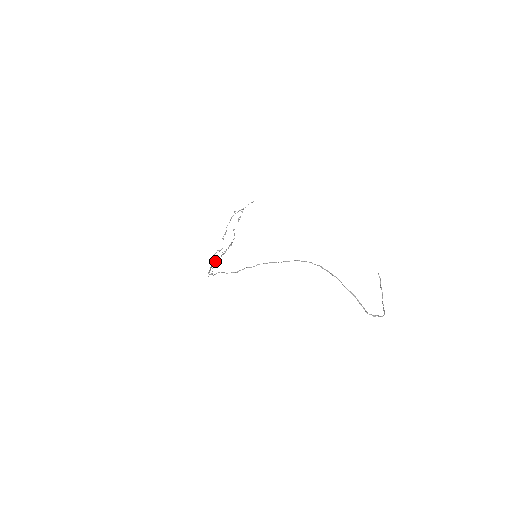
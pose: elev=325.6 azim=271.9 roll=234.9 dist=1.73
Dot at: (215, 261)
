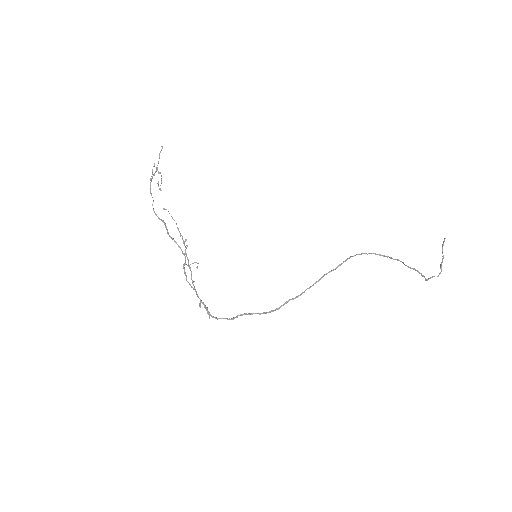
Dot at: occluded
